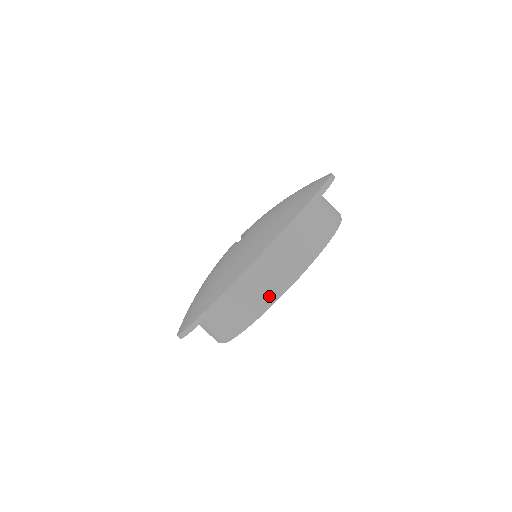
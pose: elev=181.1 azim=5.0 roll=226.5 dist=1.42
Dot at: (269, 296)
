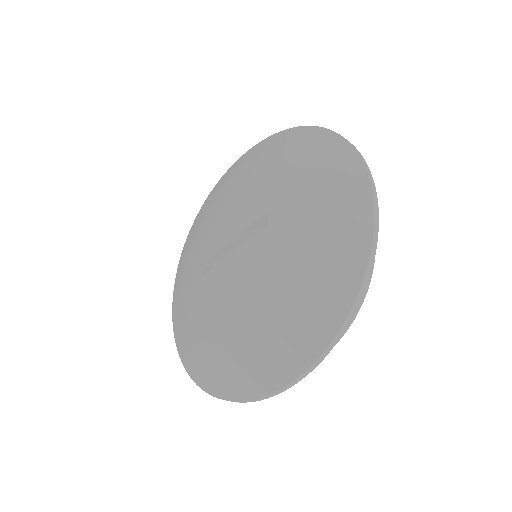
Dot at: occluded
